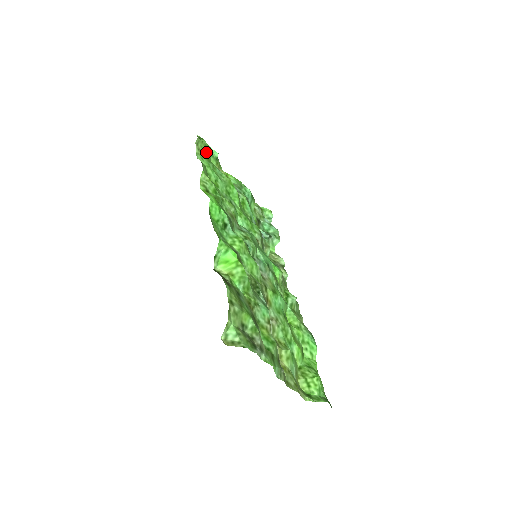
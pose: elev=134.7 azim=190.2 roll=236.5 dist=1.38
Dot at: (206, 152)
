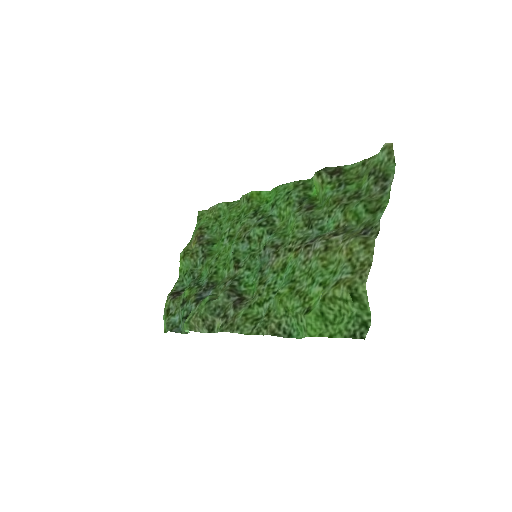
Dot at: (201, 223)
